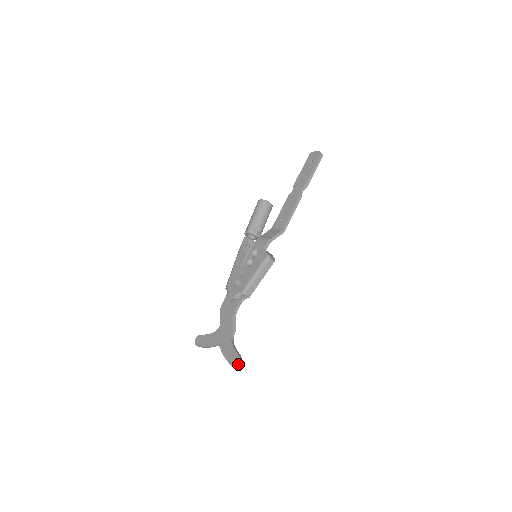
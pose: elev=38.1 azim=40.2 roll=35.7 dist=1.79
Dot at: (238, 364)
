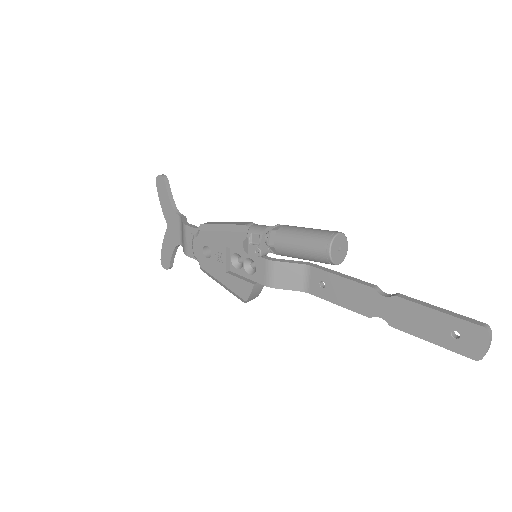
Dot at: (165, 268)
